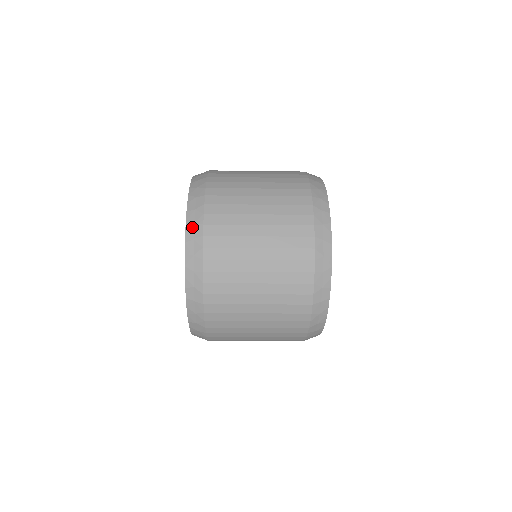
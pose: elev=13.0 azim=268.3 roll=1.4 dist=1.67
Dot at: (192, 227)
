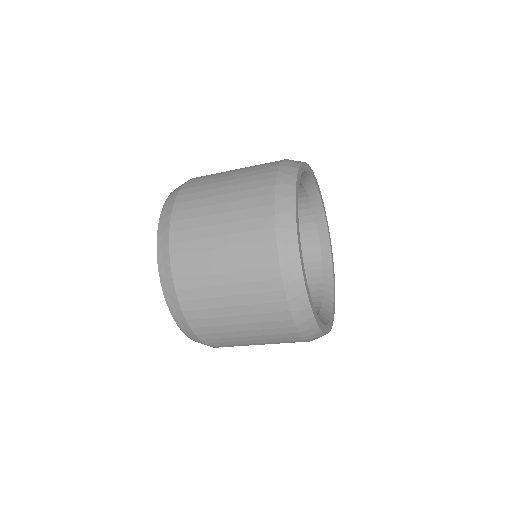
Dot at: (174, 311)
